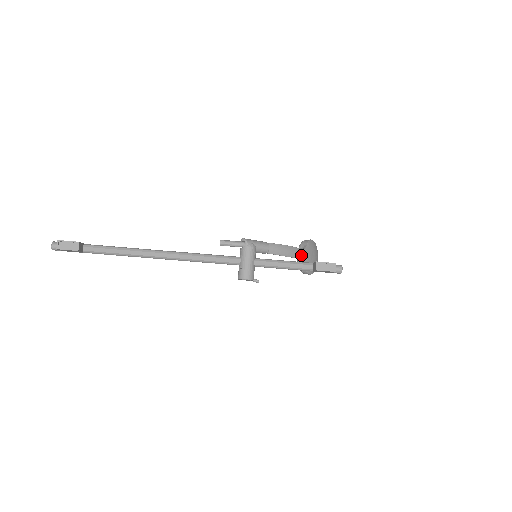
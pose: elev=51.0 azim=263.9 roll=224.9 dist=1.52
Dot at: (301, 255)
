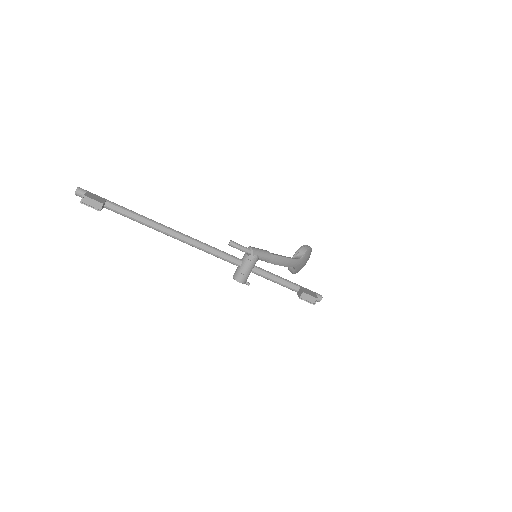
Dot at: (294, 265)
